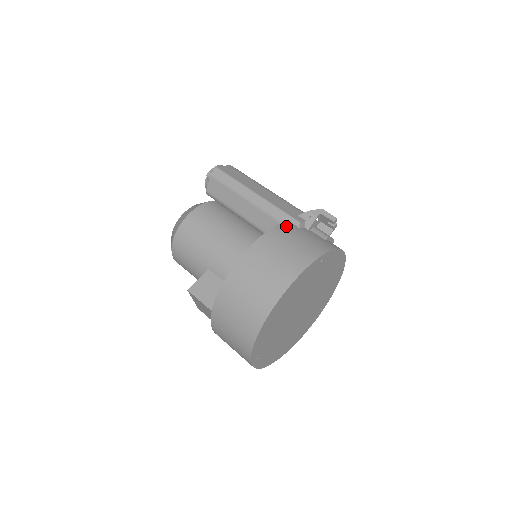
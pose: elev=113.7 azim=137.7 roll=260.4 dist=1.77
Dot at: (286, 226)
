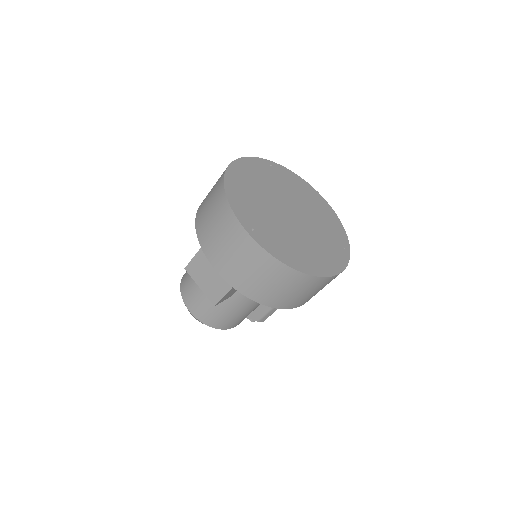
Dot at: occluded
